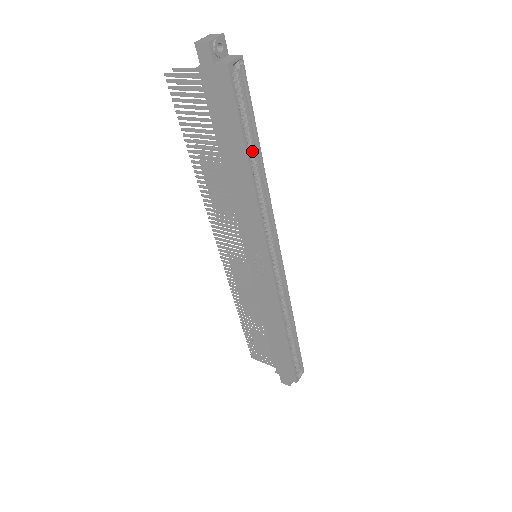
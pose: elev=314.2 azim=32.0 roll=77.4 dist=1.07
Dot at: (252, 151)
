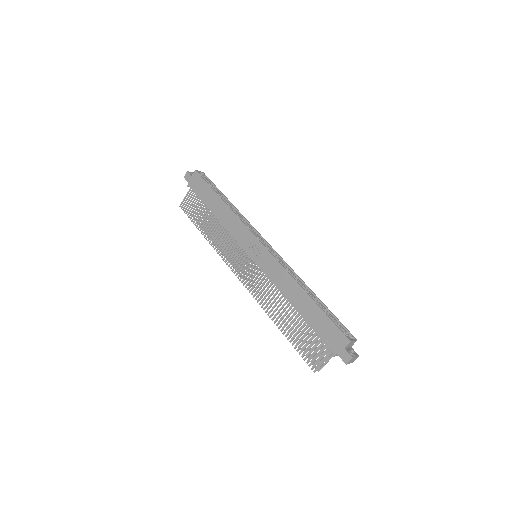
Dot at: occluded
